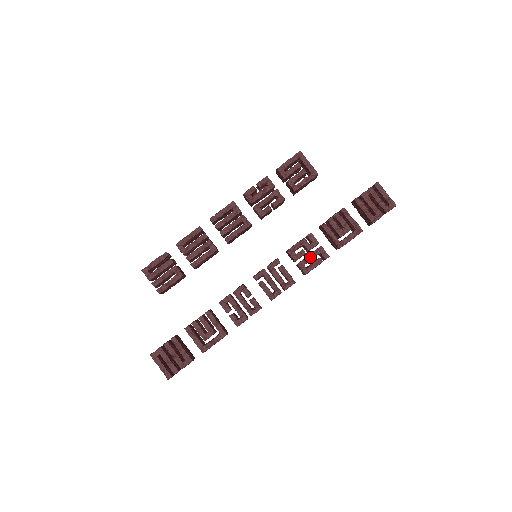
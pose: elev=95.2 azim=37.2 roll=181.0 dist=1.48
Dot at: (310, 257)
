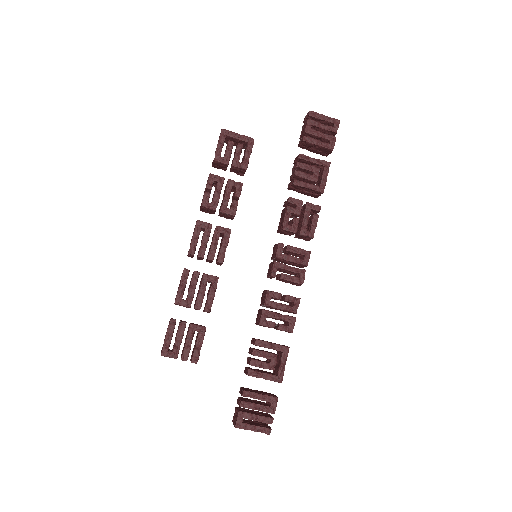
Dot at: (305, 219)
